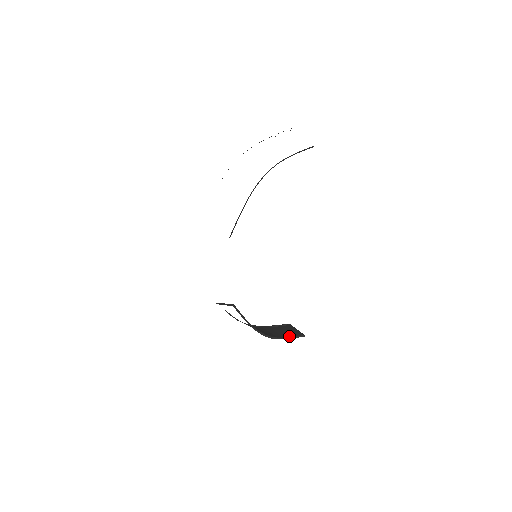
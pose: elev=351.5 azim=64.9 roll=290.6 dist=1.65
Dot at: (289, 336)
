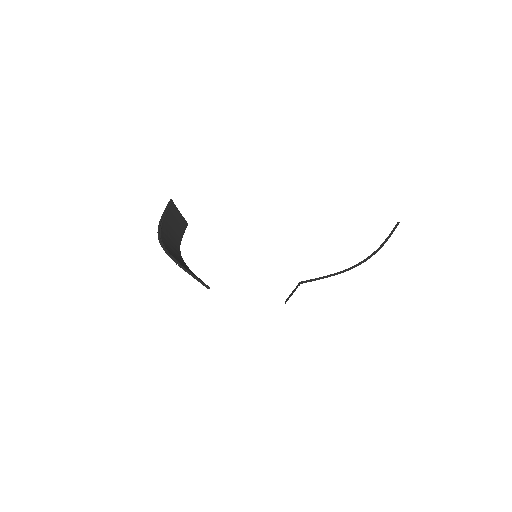
Dot at: (183, 234)
